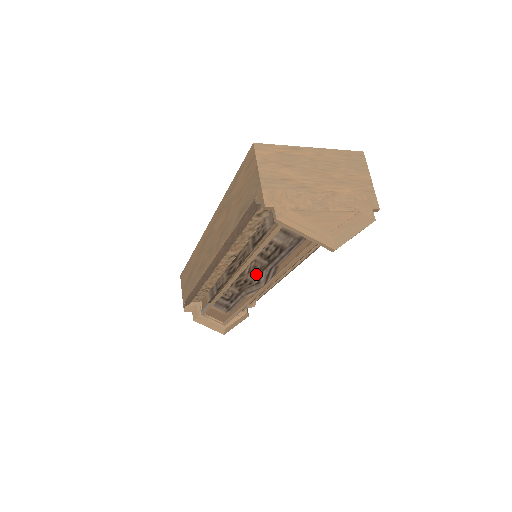
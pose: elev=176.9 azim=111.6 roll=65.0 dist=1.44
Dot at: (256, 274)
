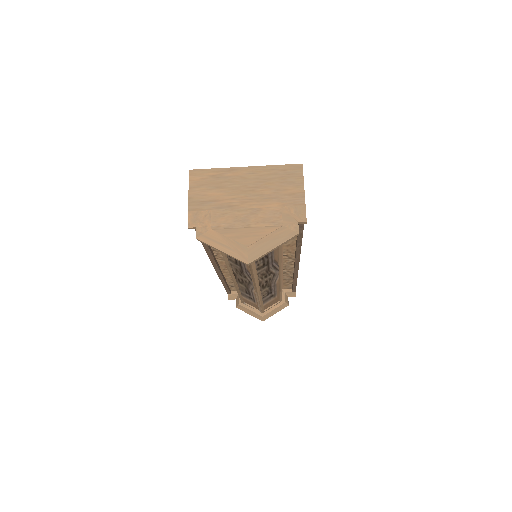
Dot at: (242, 275)
